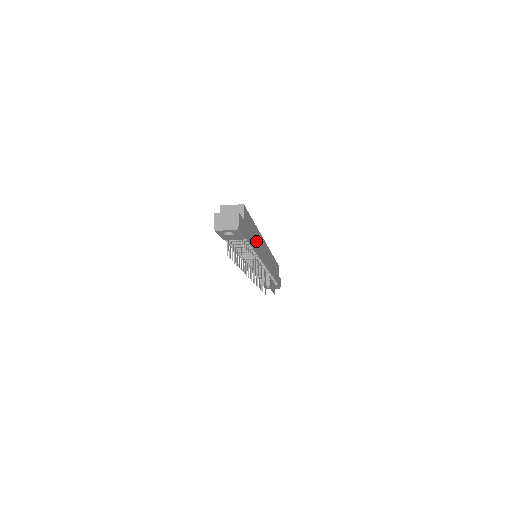
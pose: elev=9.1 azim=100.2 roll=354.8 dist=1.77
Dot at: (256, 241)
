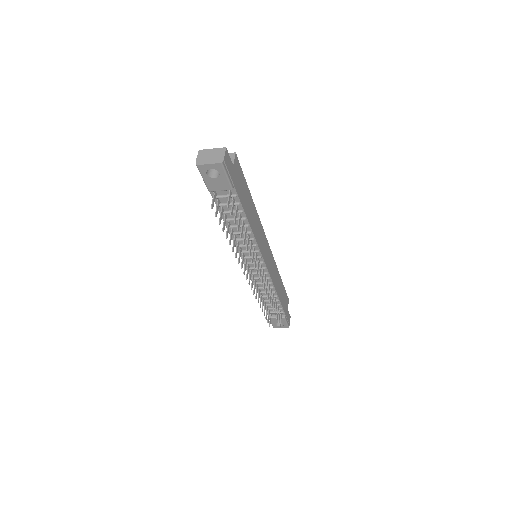
Dot at: (252, 219)
